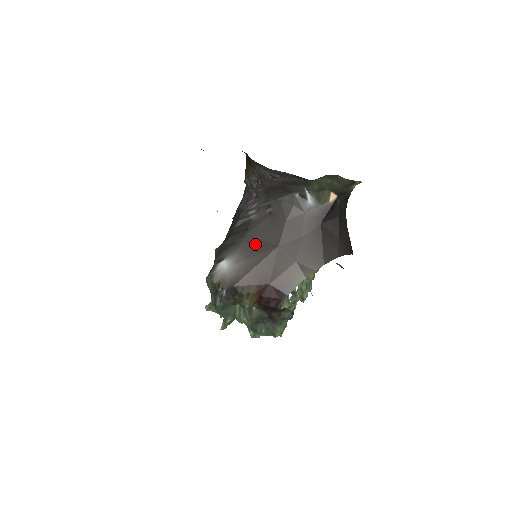
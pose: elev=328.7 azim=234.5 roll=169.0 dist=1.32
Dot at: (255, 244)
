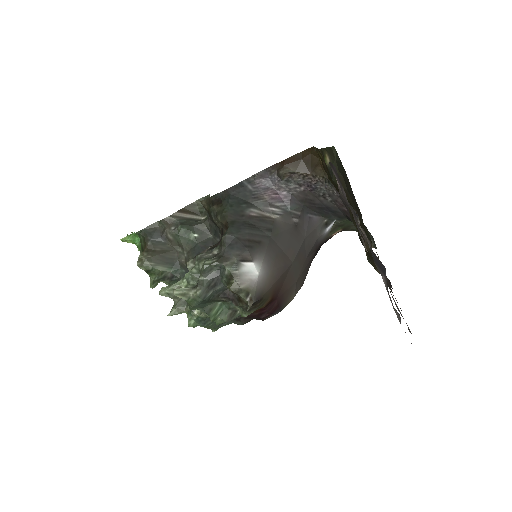
Dot at: (278, 253)
